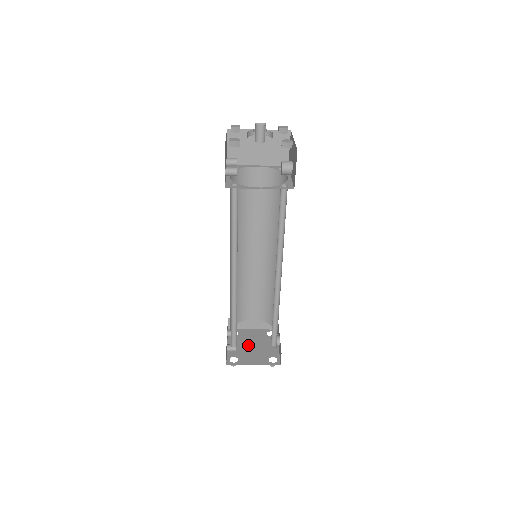
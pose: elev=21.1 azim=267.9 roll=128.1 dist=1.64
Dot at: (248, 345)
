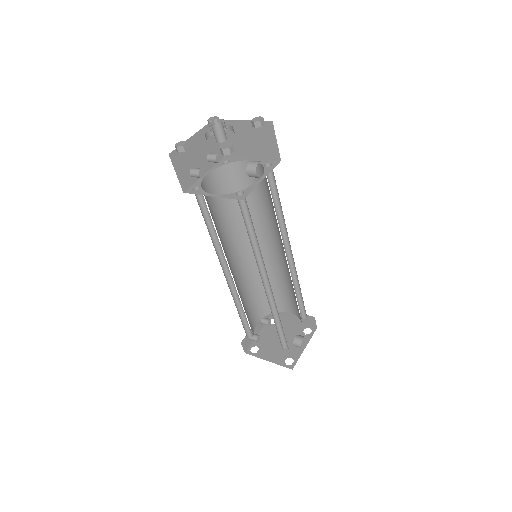
Dot at: (277, 338)
